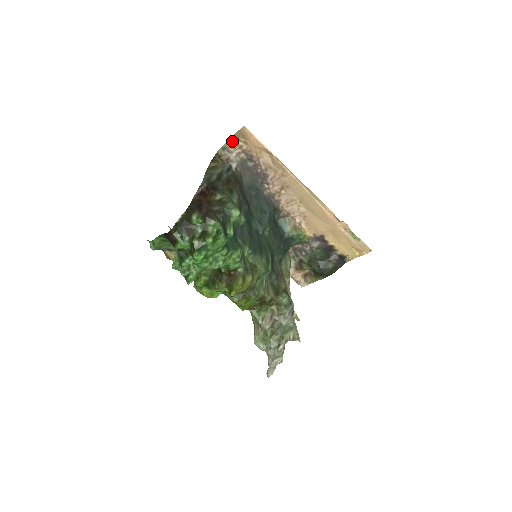
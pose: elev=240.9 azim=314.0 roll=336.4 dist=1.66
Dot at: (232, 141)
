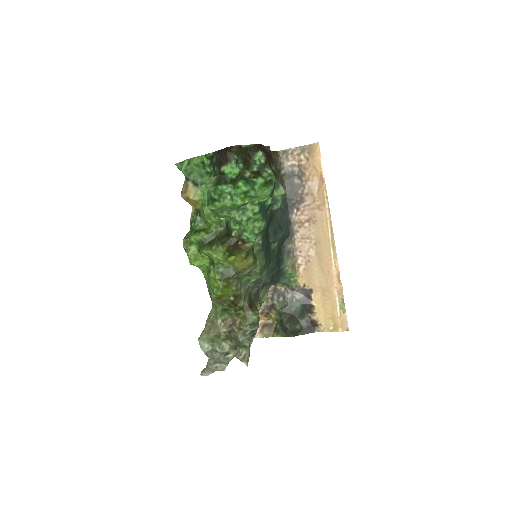
Dot at: (297, 150)
